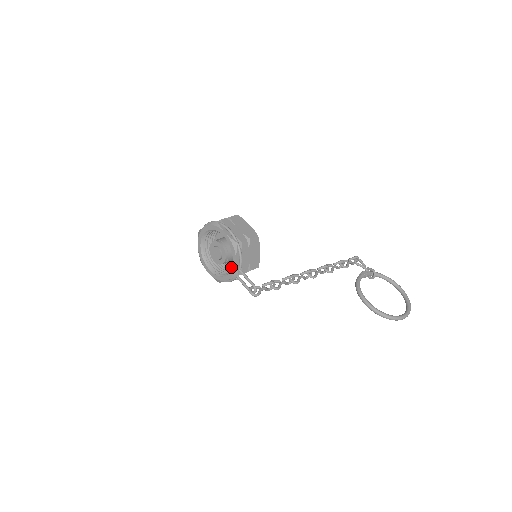
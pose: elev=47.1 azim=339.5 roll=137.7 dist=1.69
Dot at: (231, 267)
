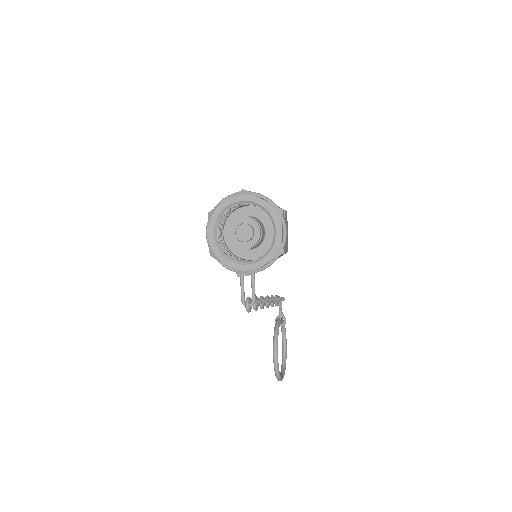
Dot at: (247, 261)
